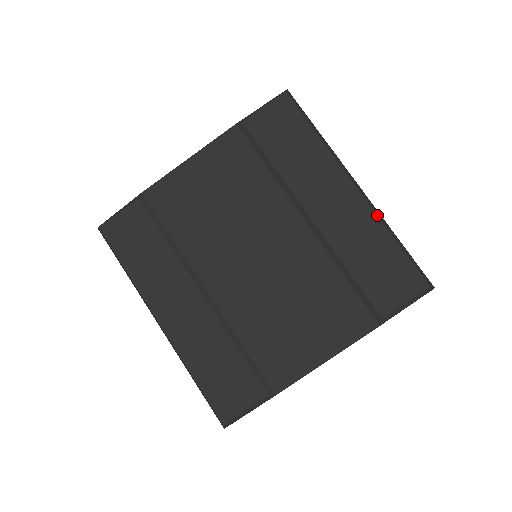
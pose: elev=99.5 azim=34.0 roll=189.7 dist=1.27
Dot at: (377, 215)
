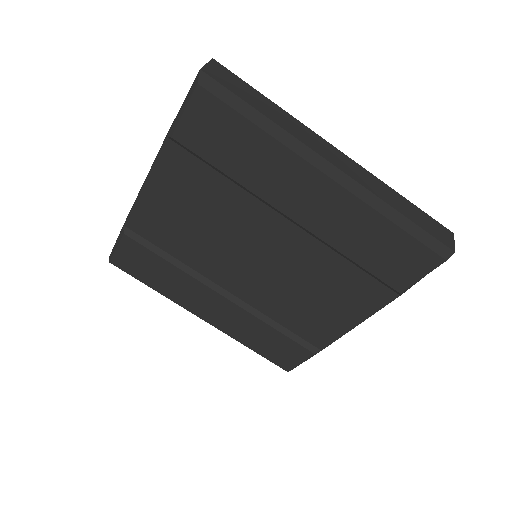
Dot at: (366, 203)
